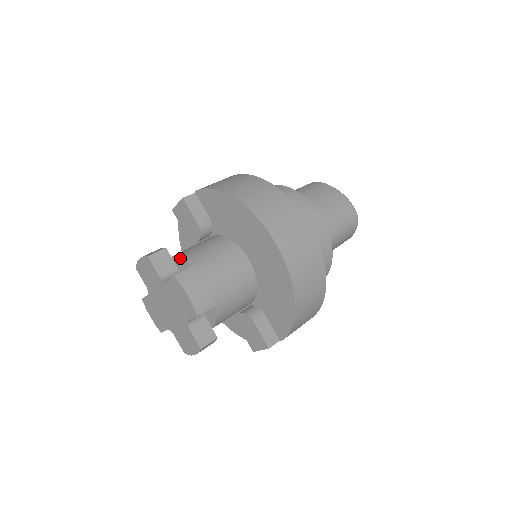
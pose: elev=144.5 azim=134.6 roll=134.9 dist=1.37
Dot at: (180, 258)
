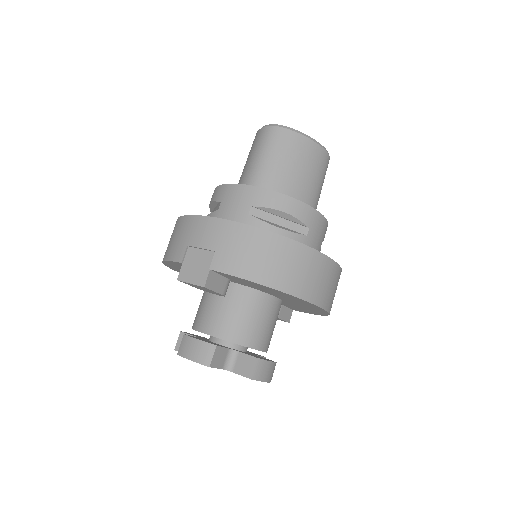
Dot at: occluded
